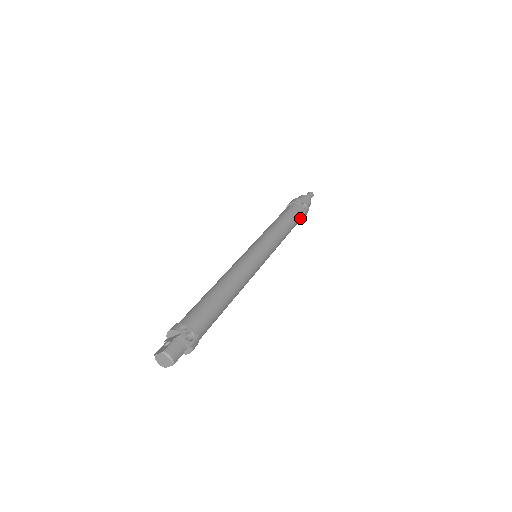
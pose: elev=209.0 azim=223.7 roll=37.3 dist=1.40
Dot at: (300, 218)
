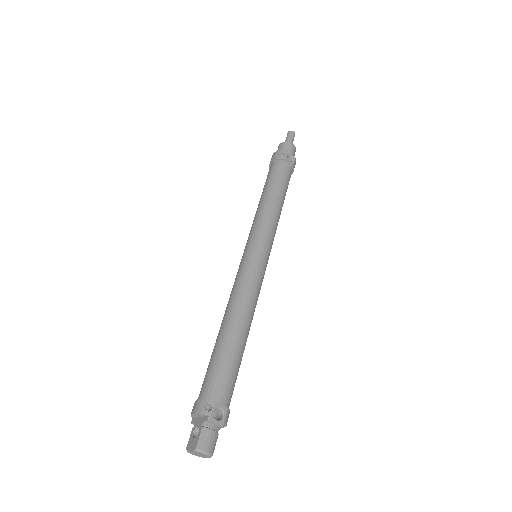
Dot at: (290, 177)
